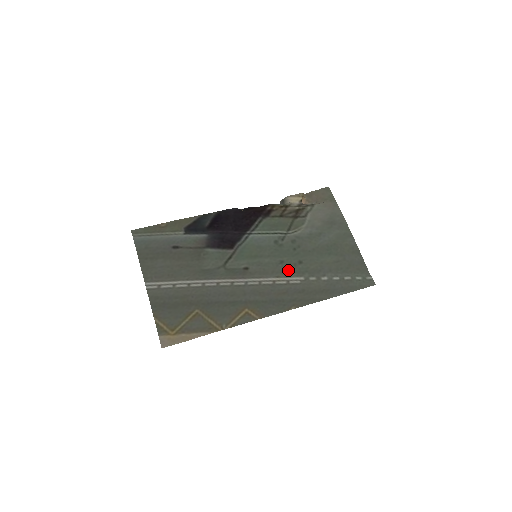
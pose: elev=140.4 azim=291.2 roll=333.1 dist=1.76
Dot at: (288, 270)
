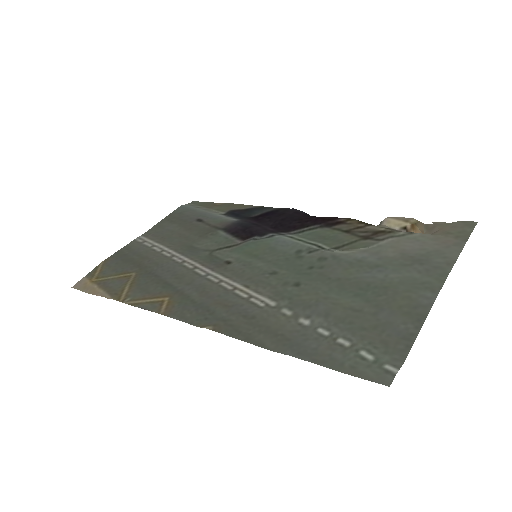
Dot at: (268, 285)
